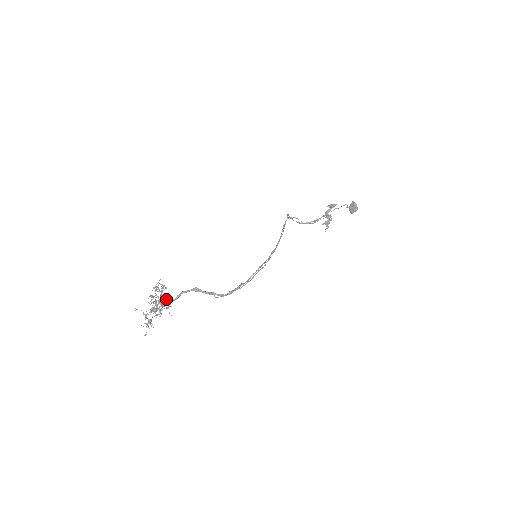
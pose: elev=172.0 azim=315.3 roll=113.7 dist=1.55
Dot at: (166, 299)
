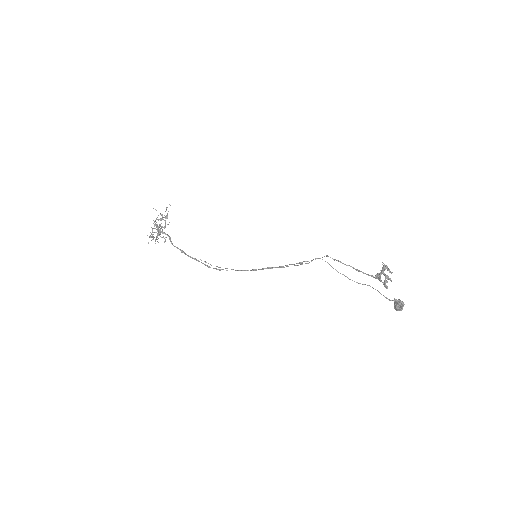
Dot at: occluded
